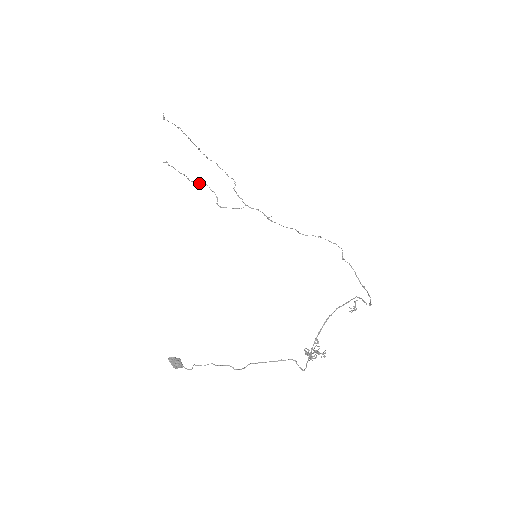
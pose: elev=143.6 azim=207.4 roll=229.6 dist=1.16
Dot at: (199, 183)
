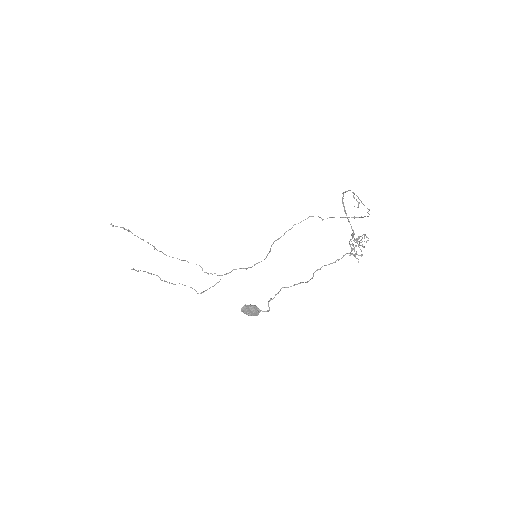
Dot at: occluded
